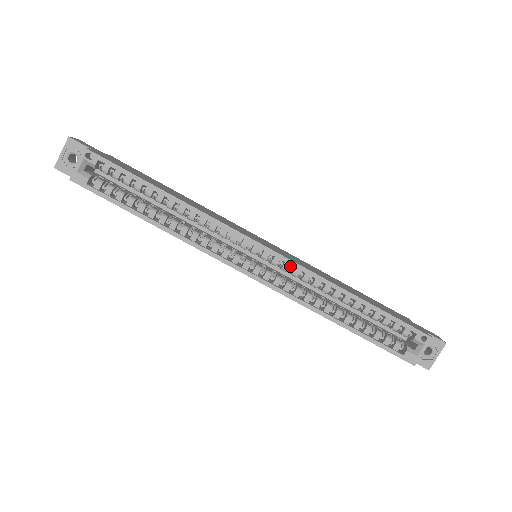
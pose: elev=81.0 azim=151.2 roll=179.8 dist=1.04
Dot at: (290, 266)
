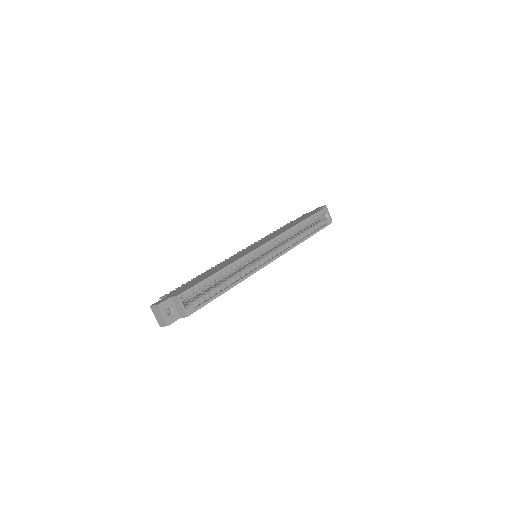
Dot at: occluded
